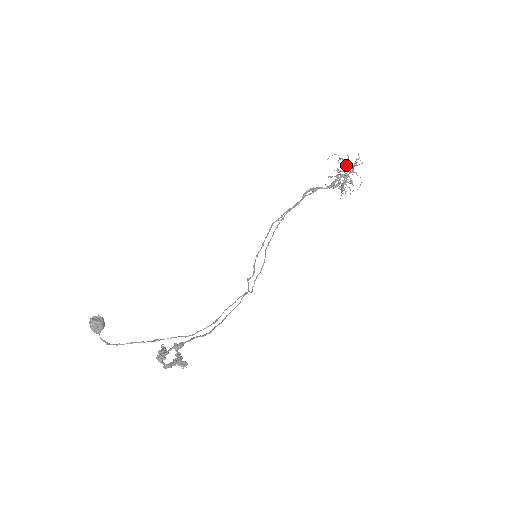
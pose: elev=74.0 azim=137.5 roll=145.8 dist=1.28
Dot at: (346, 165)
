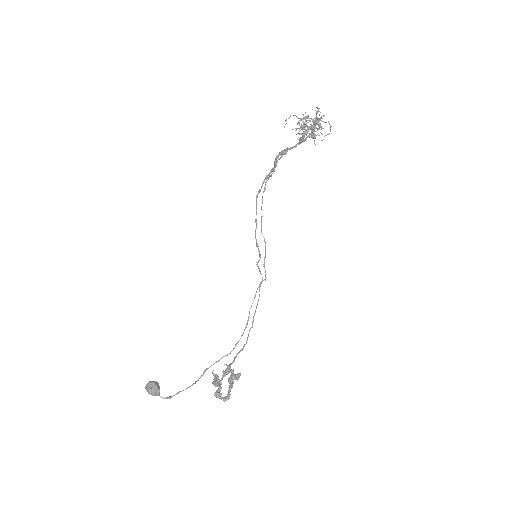
Dot at: (308, 120)
